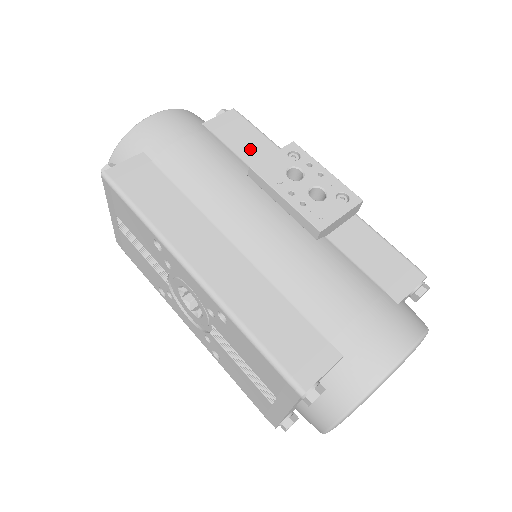
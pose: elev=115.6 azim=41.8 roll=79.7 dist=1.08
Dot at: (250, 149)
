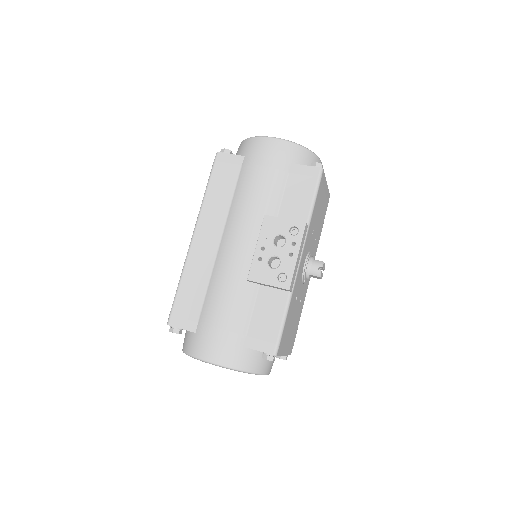
Dot at: (293, 203)
